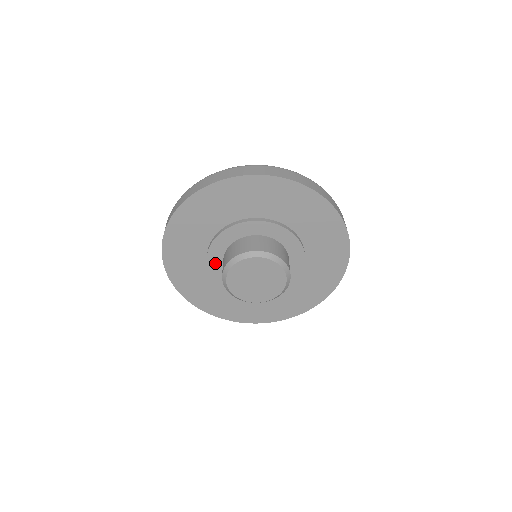
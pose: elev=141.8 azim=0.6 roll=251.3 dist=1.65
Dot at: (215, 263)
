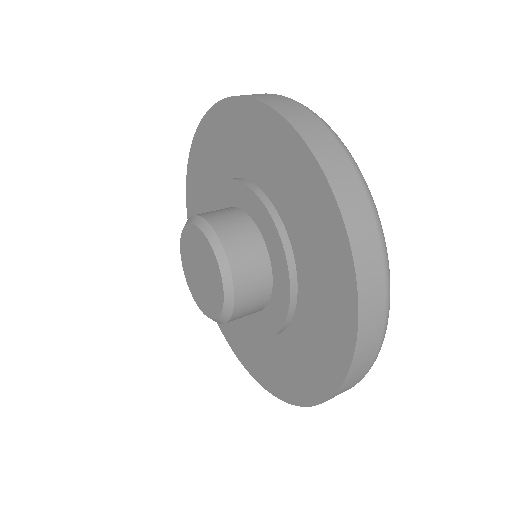
Dot at: occluded
